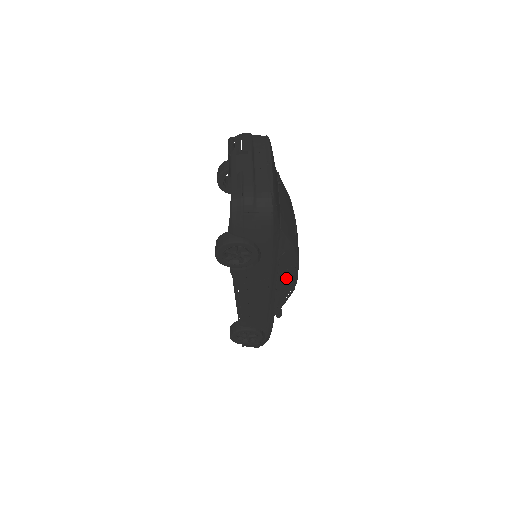
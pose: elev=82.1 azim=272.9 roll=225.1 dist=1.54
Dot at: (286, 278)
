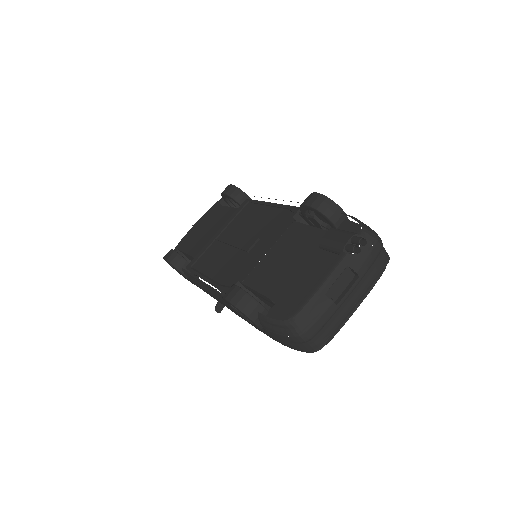
Dot at: occluded
